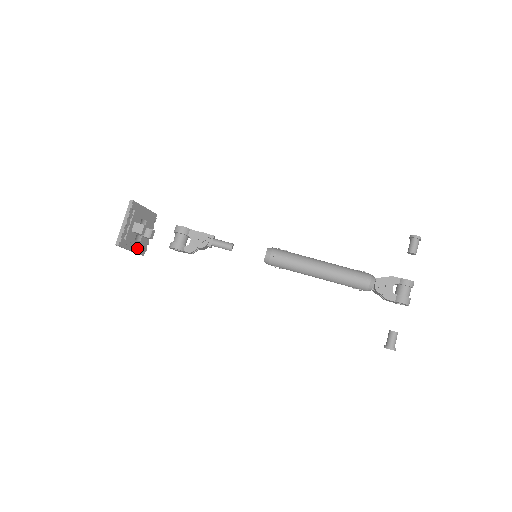
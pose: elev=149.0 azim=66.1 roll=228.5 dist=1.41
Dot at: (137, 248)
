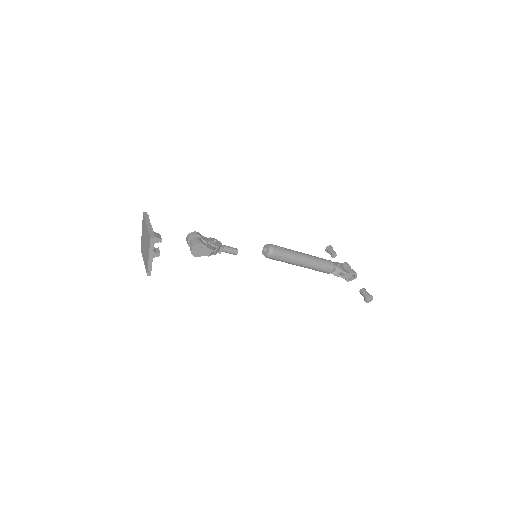
Dot at: (152, 259)
